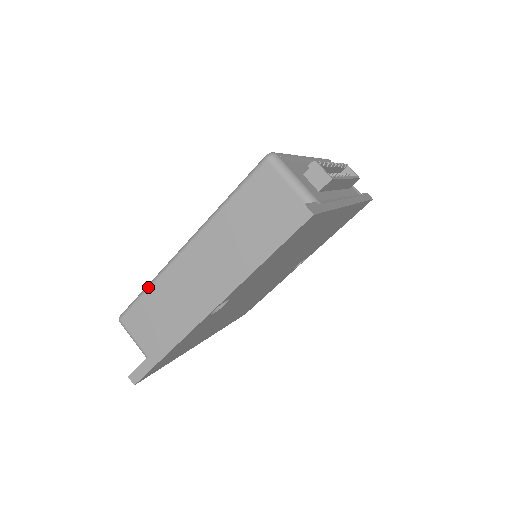
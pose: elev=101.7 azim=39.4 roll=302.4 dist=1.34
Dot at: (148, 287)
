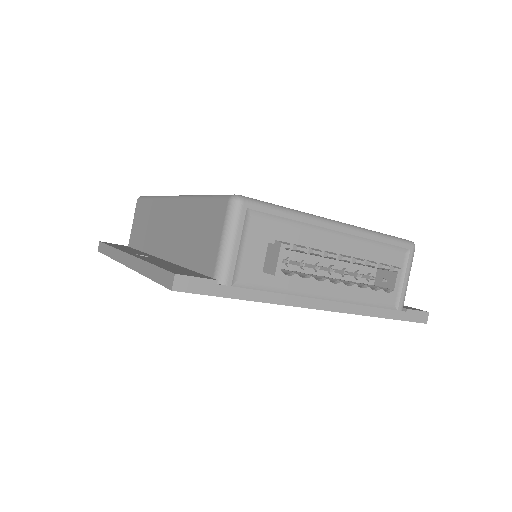
Dot at: (152, 198)
